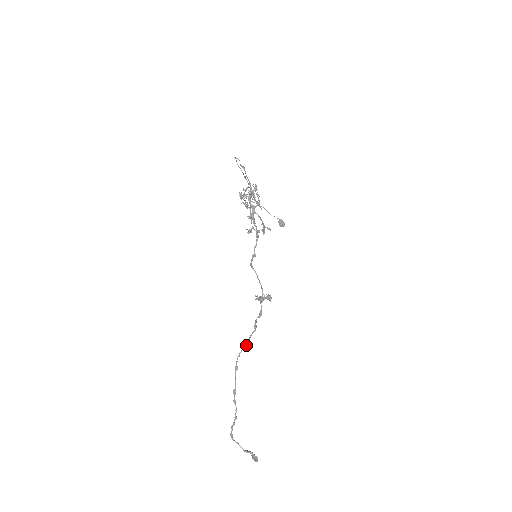
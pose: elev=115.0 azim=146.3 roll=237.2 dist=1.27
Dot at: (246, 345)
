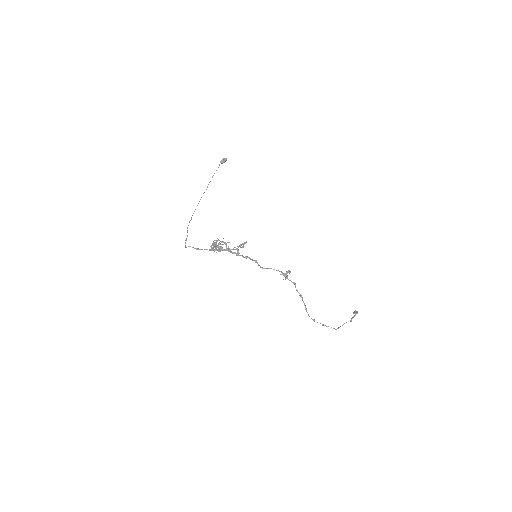
Dot at: occluded
